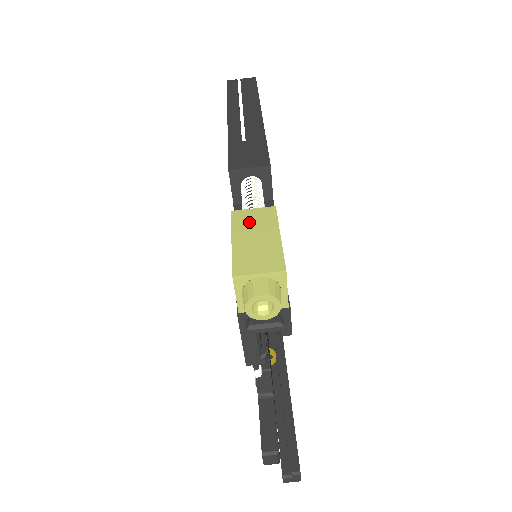
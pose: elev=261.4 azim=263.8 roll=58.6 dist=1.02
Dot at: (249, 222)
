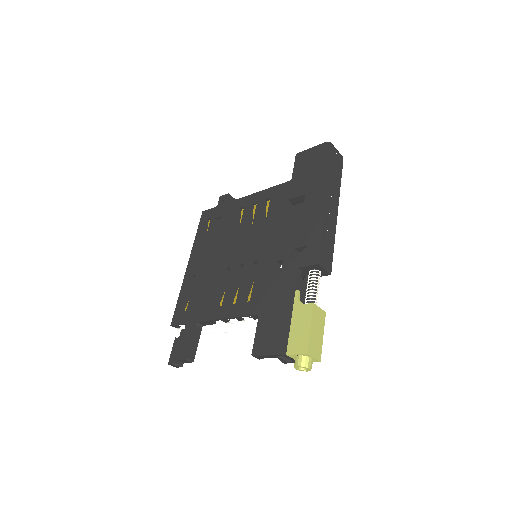
Dot at: (317, 318)
